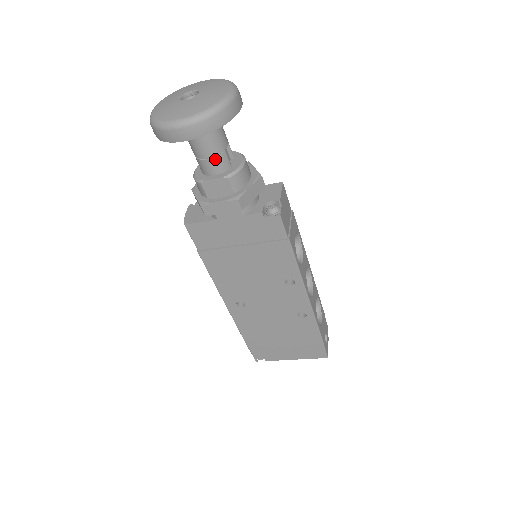
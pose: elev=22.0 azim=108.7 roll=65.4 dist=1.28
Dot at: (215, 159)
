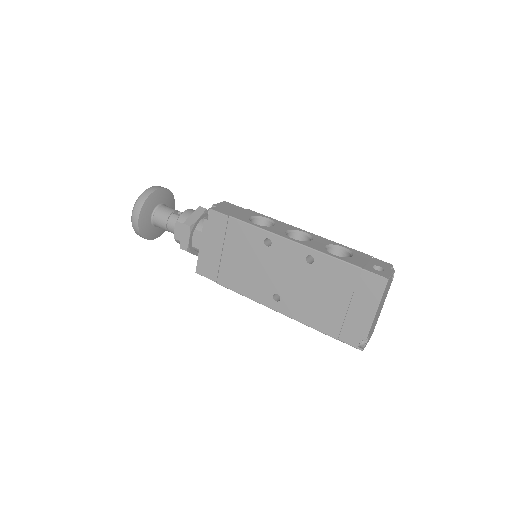
Dot at: (170, 221)
